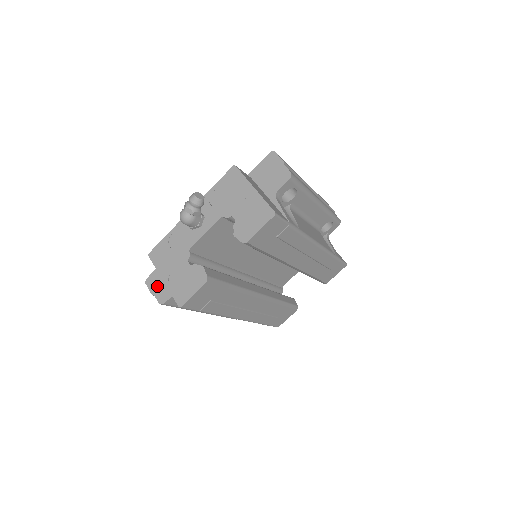
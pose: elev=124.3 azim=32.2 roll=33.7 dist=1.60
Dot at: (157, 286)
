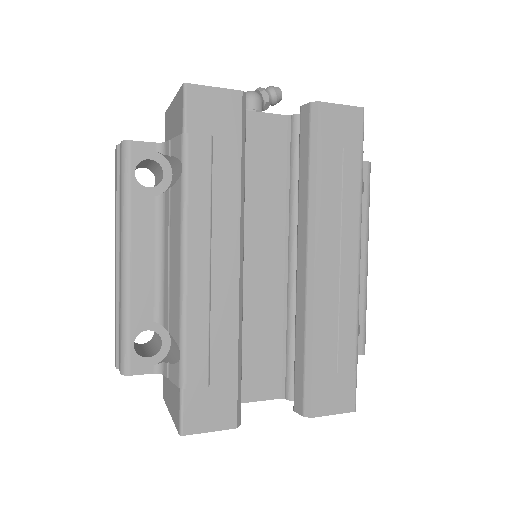
Dot at: occluded
